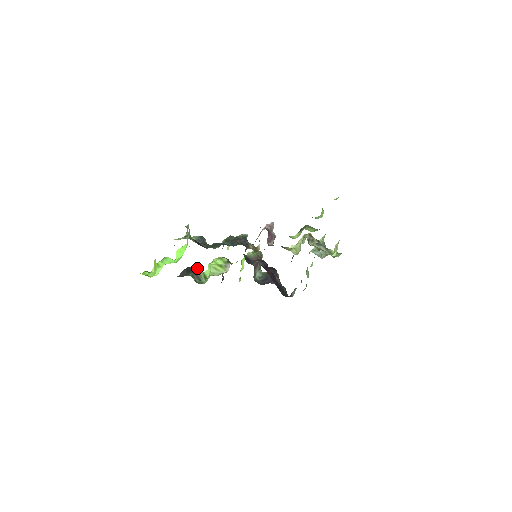
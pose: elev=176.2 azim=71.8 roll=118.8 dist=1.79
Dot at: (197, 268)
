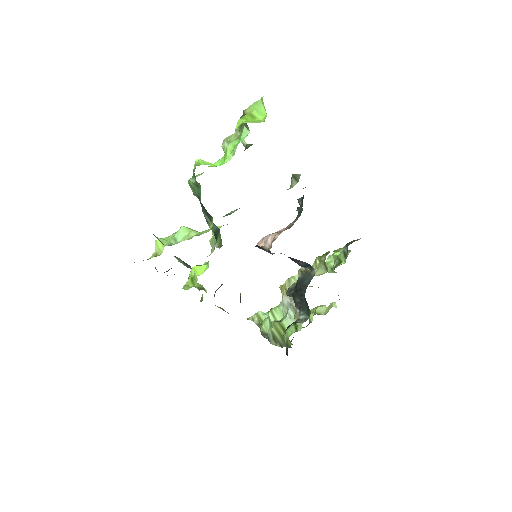
Dot at: occluded
